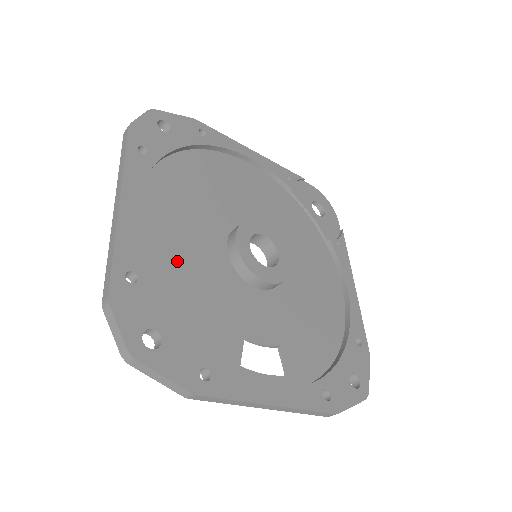
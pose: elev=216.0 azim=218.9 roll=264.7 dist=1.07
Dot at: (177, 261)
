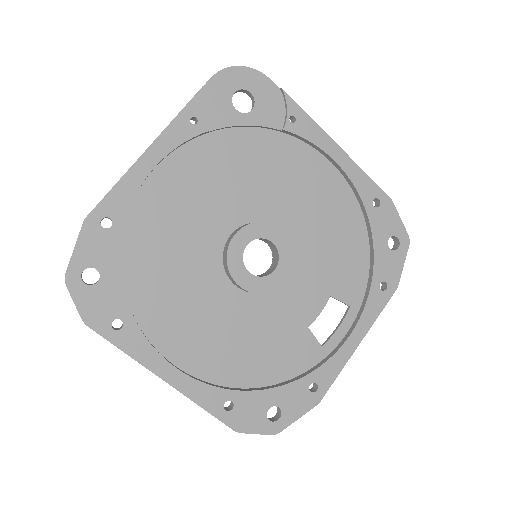
Dot at: (228, 350)
